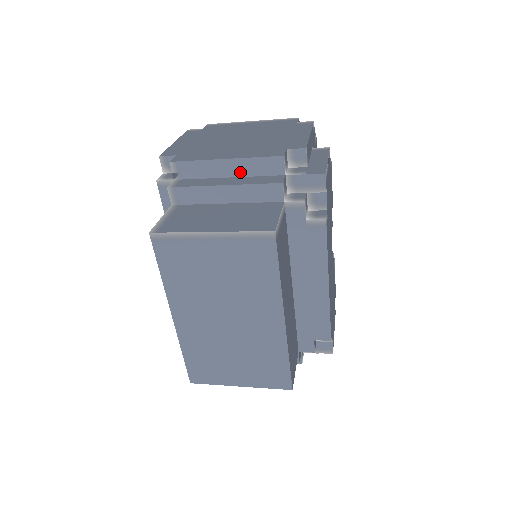
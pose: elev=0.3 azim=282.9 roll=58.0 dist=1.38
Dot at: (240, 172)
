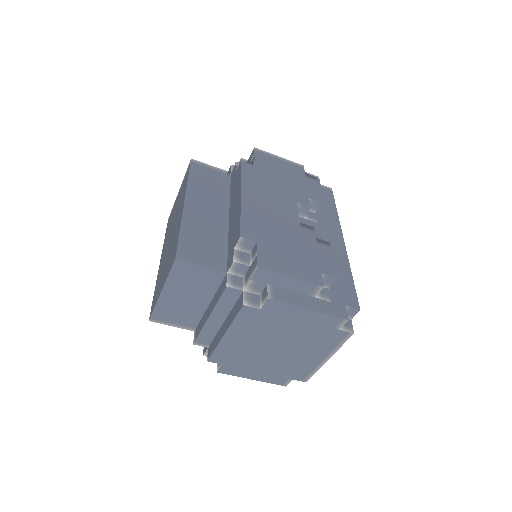
Dot at: occluded
